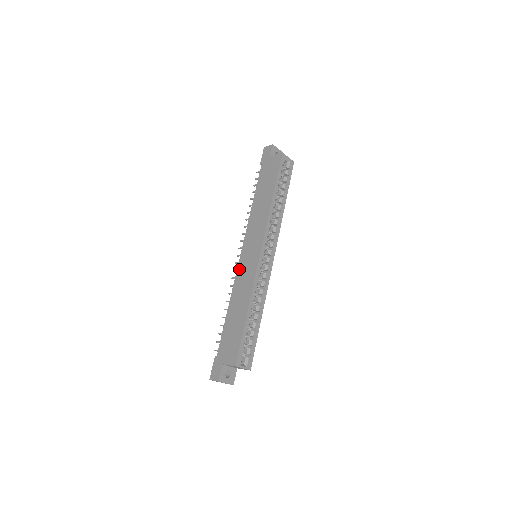
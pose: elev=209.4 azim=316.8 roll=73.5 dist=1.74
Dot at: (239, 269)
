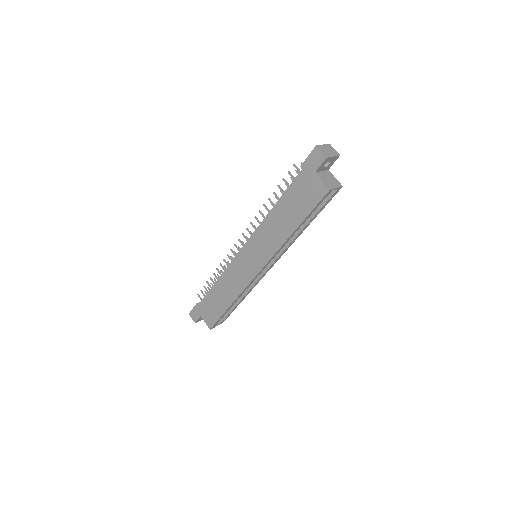
Dot at: (235, 262)
